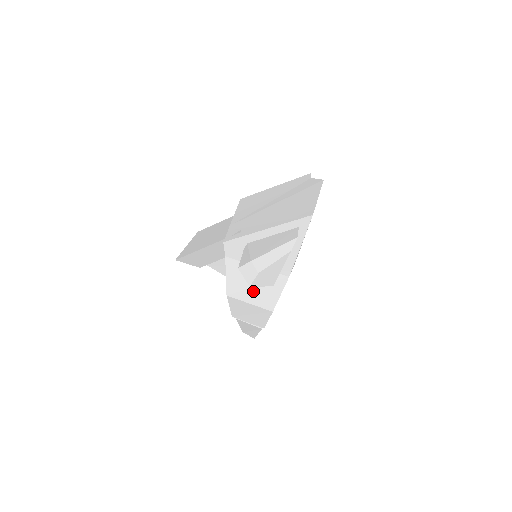
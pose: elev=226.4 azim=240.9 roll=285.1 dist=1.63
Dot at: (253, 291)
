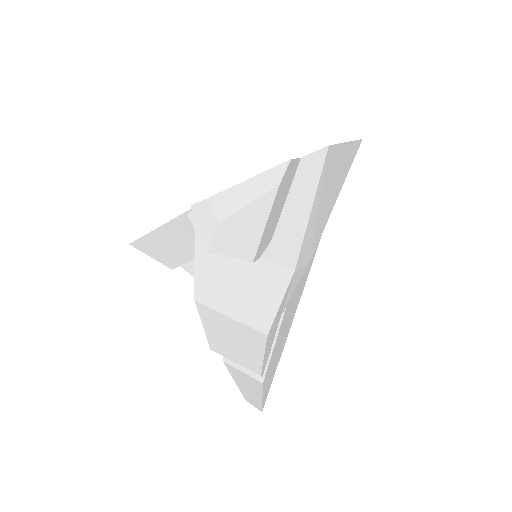
Dot at: (236, 294)
